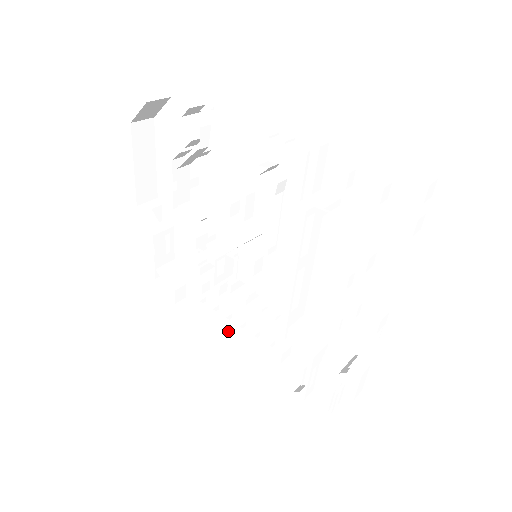
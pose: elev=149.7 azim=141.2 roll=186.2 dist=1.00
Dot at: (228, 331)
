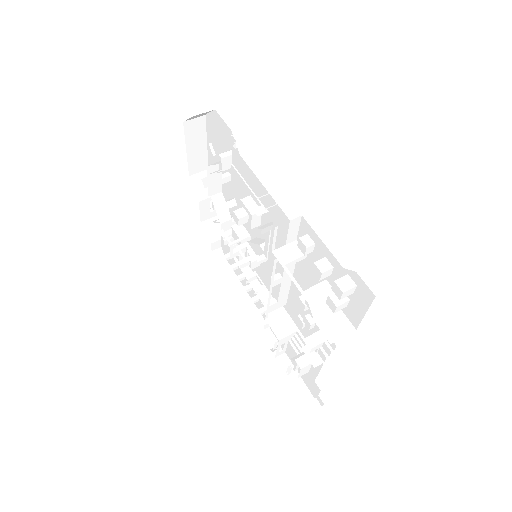
Dot at: (243, 285)
